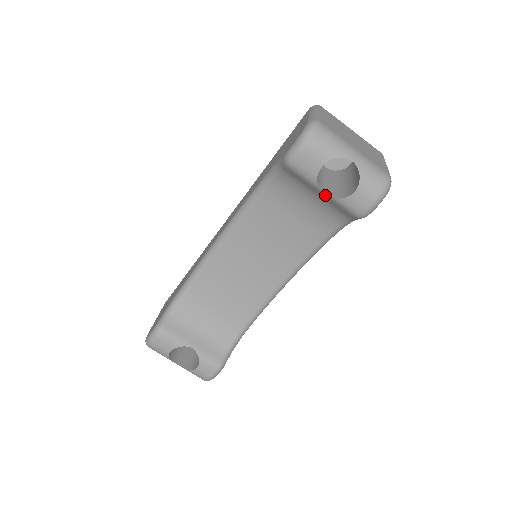
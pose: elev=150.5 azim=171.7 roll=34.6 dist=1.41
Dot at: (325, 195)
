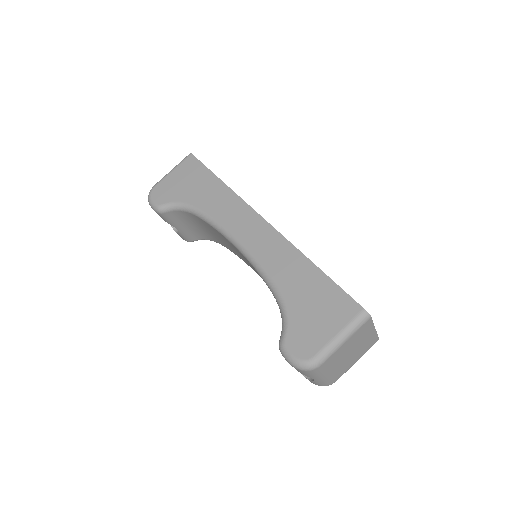
Dot at: occluded
